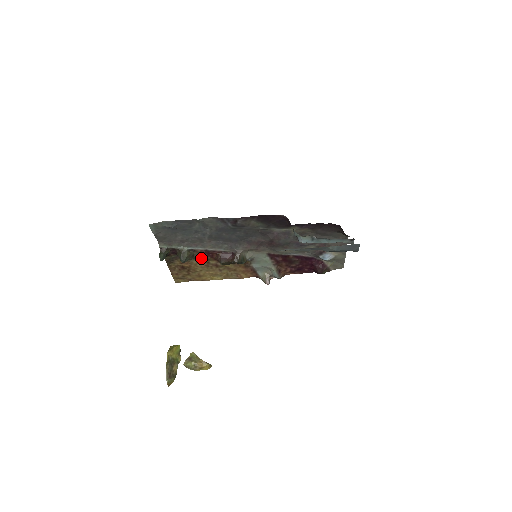
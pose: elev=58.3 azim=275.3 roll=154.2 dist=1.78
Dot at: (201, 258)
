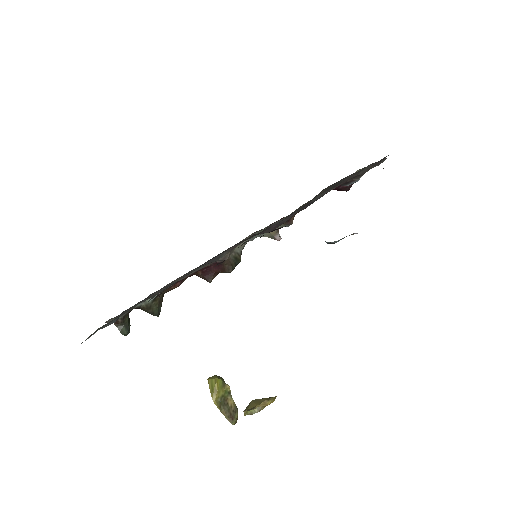
Dot at: (175, 287)
